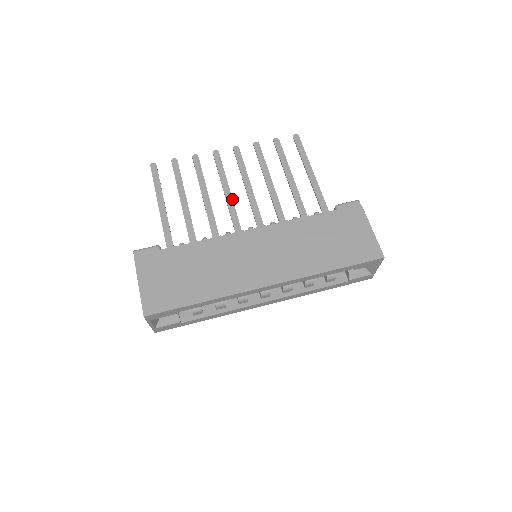
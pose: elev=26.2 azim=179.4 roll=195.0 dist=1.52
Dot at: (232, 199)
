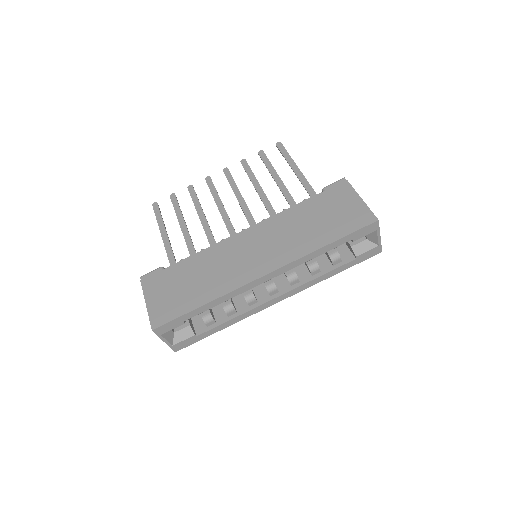
Dot at: (226, 212)
